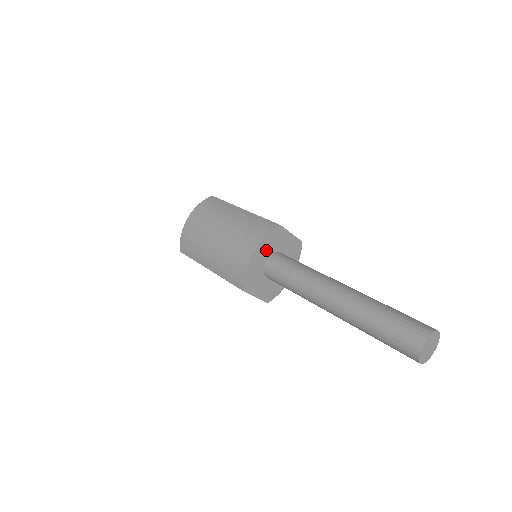
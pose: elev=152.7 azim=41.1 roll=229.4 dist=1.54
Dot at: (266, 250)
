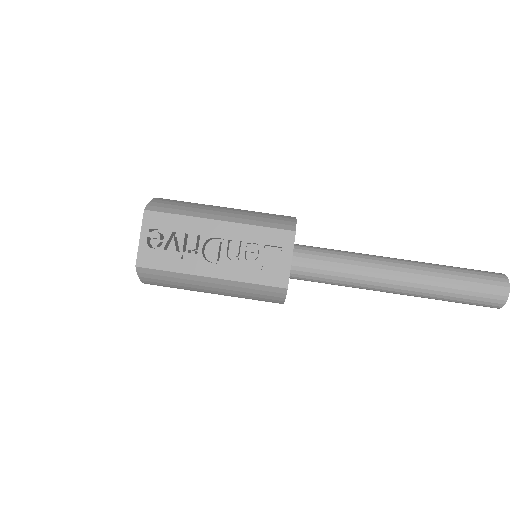
Dot at: occluded
